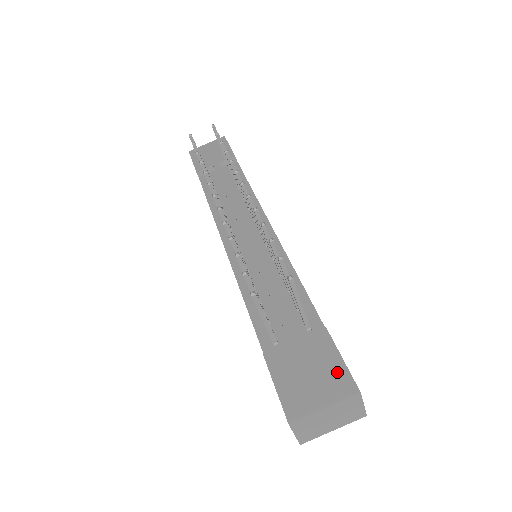
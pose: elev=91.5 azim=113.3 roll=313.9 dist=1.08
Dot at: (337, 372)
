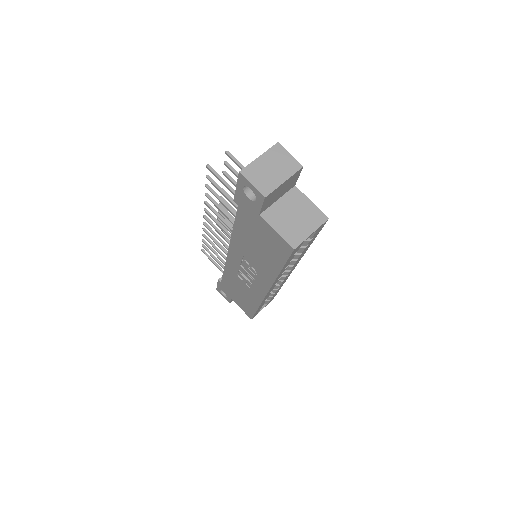
Dot at: occluded
